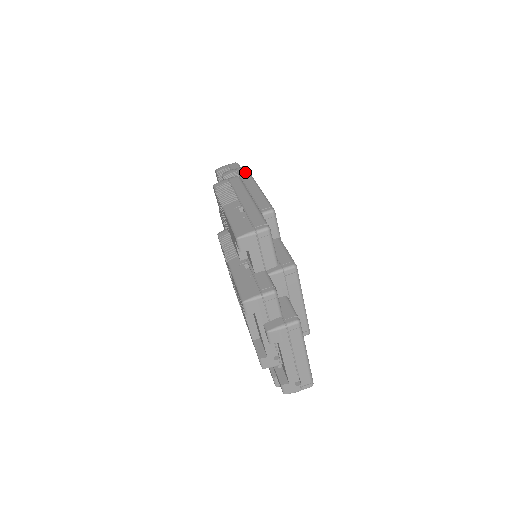
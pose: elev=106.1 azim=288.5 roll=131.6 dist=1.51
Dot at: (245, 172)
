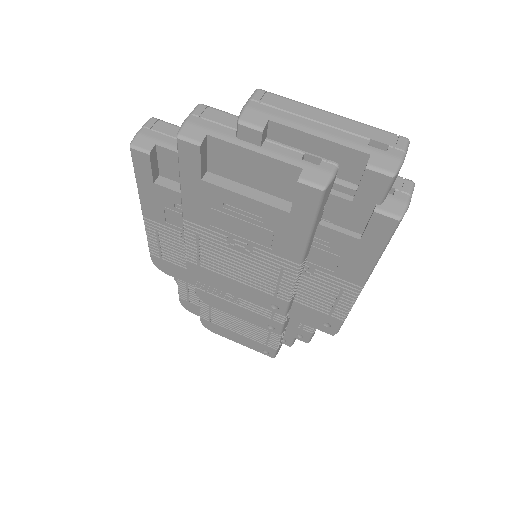
Dot at: occluded
